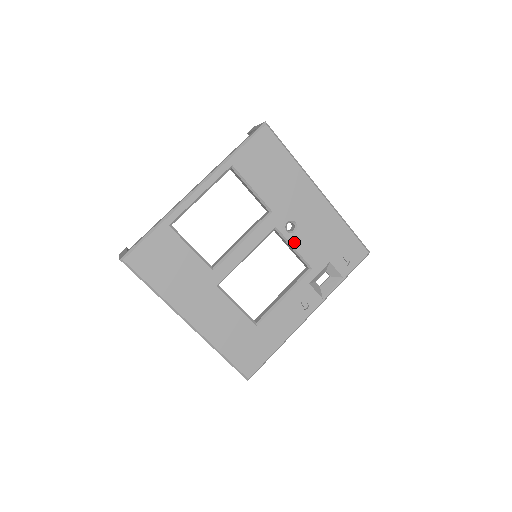
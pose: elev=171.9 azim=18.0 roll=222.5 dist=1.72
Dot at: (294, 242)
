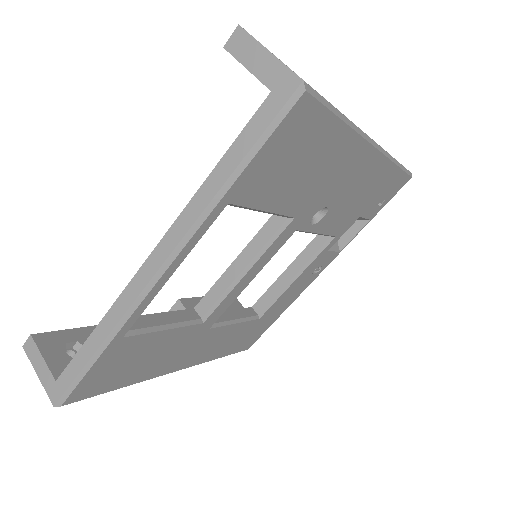
Dot at: (319, 228)
